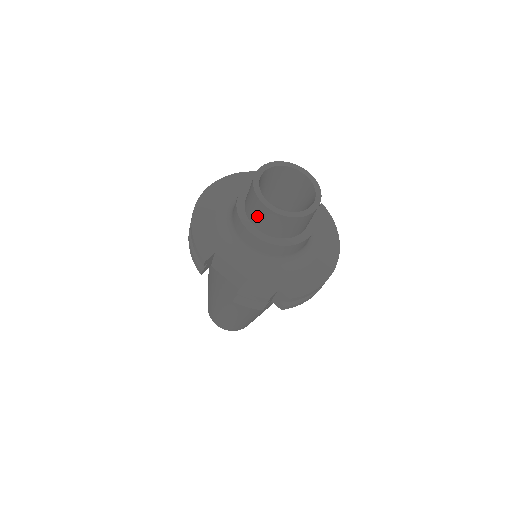
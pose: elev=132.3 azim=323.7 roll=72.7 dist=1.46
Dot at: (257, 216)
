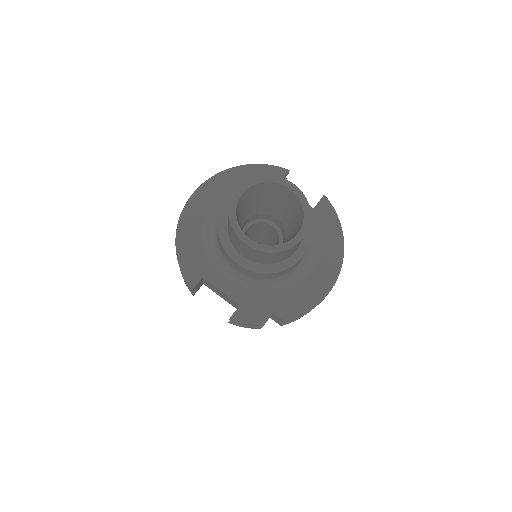
Dot at: (239, 247)
